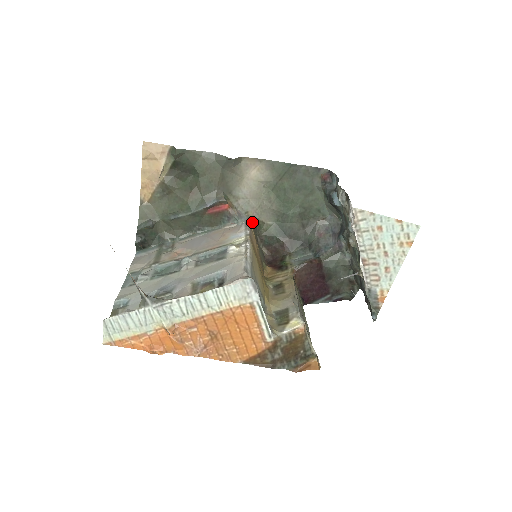
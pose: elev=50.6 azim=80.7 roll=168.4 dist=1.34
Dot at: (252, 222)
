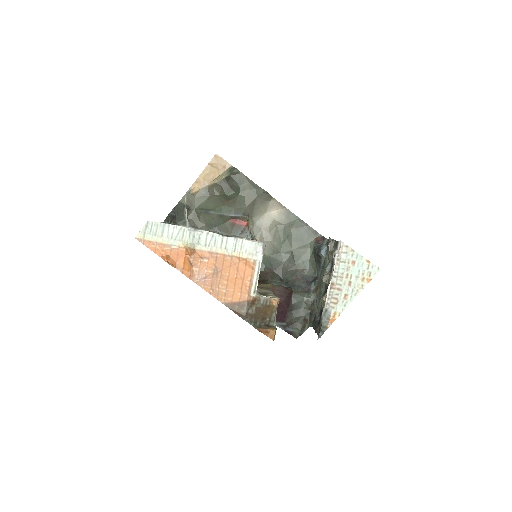
Dot at: occluded
